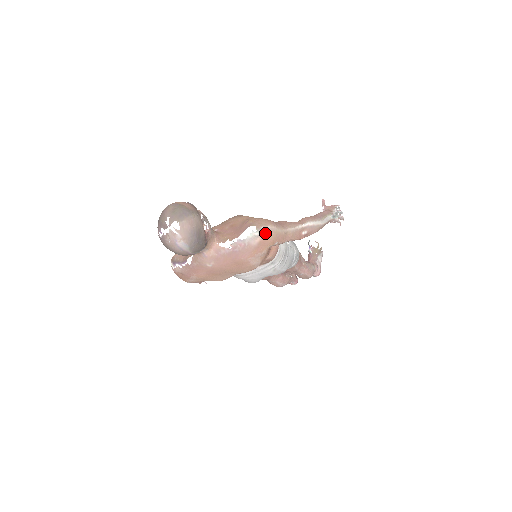
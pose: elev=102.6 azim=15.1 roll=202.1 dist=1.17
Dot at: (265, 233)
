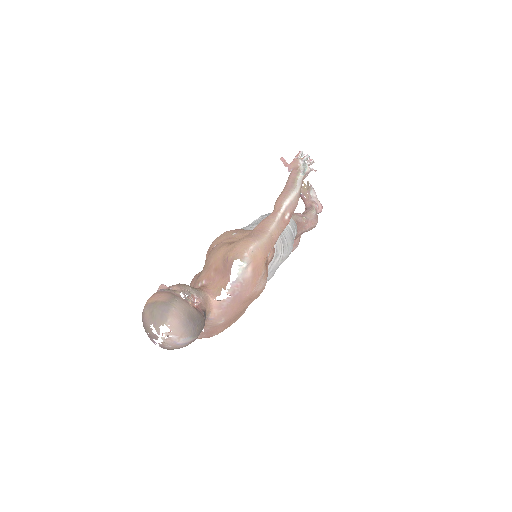
Dot at: (252, 257)
